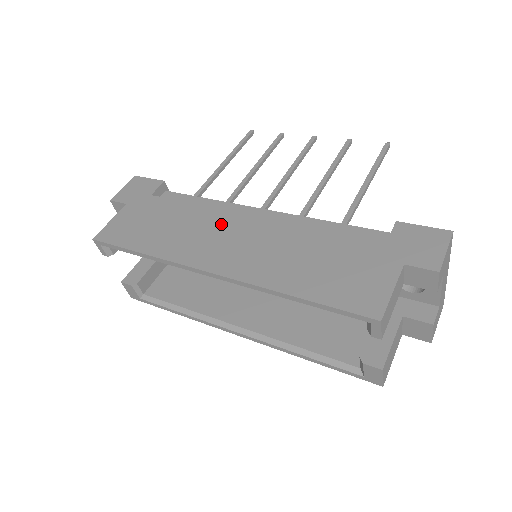
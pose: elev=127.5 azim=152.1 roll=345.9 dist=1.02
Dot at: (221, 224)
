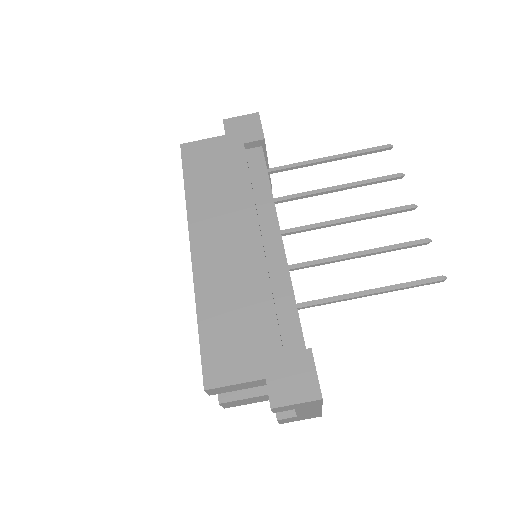
Dot at: (240, 219)
